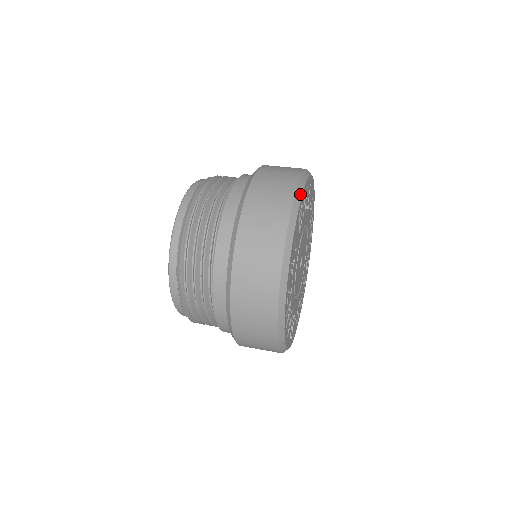
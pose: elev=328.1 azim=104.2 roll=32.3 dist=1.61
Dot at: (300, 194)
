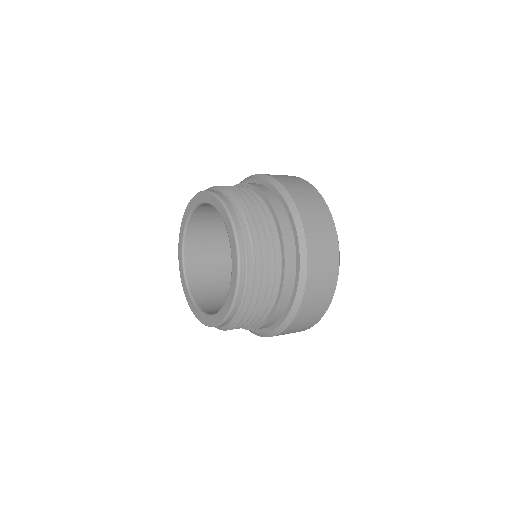
Dot at: occluded
